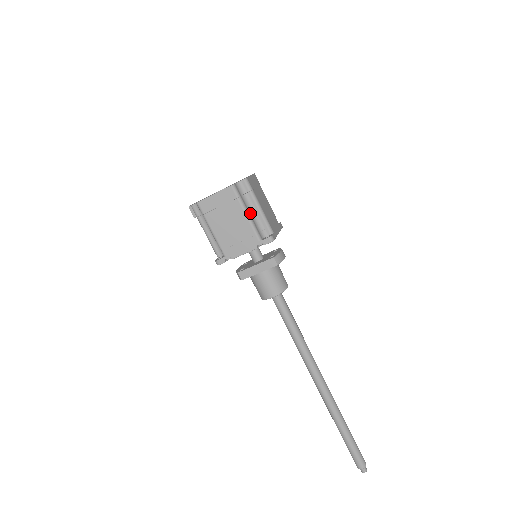
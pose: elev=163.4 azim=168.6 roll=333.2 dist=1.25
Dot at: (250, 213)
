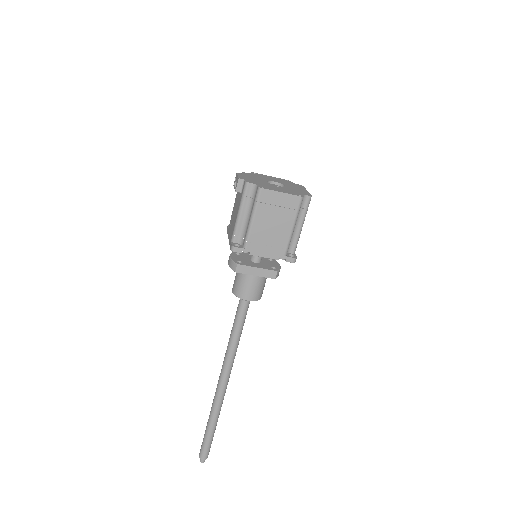
Dot at: (294, 227)
